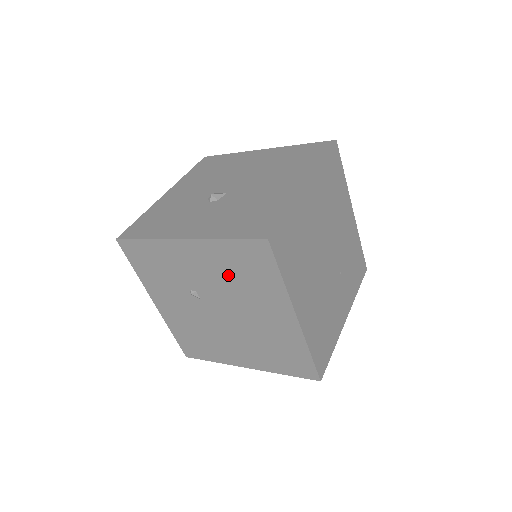
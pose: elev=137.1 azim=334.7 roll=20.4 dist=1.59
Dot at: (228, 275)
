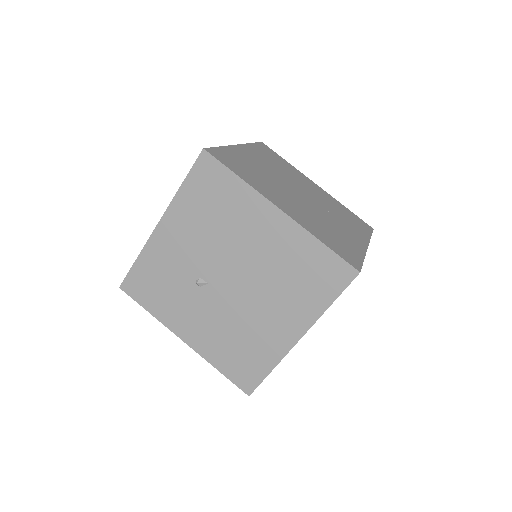
Dot at: (206, 224)
